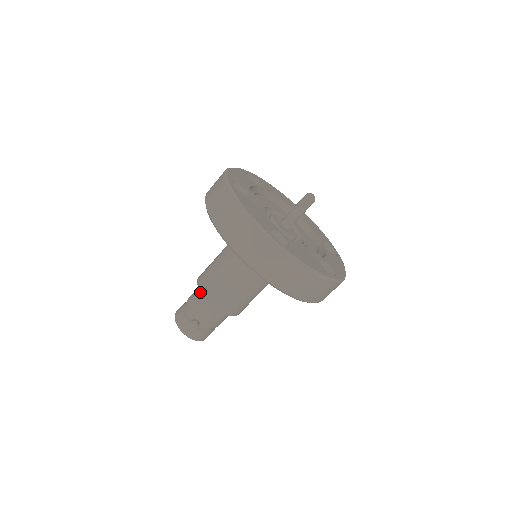
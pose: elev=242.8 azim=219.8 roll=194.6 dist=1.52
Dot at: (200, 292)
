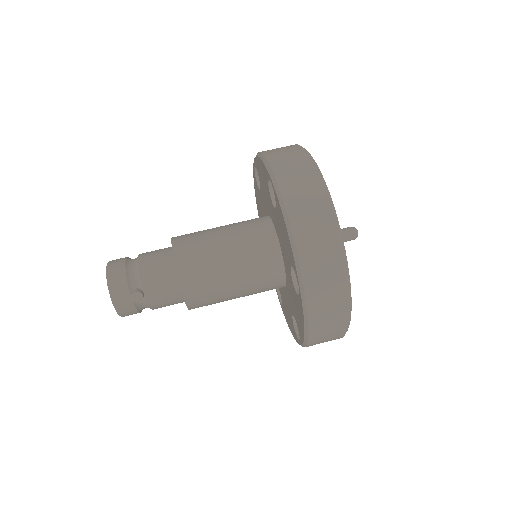
Dot at: (175, 263)
